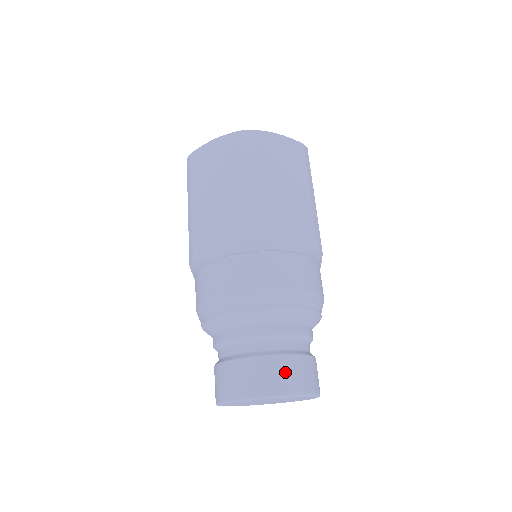
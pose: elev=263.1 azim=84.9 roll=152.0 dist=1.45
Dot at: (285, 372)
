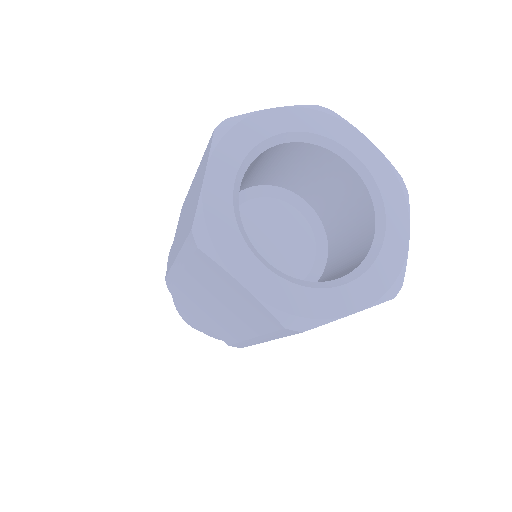
Dot at: occluded
